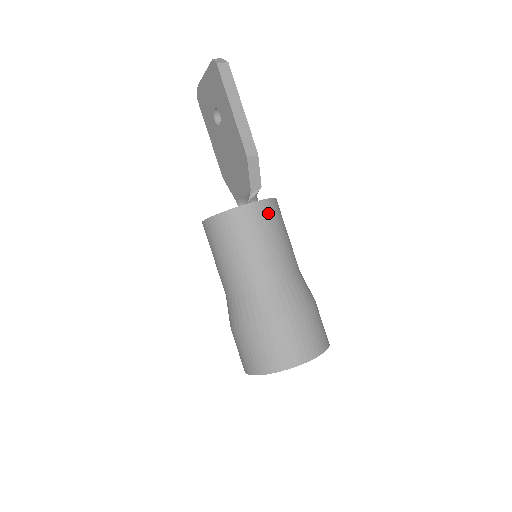
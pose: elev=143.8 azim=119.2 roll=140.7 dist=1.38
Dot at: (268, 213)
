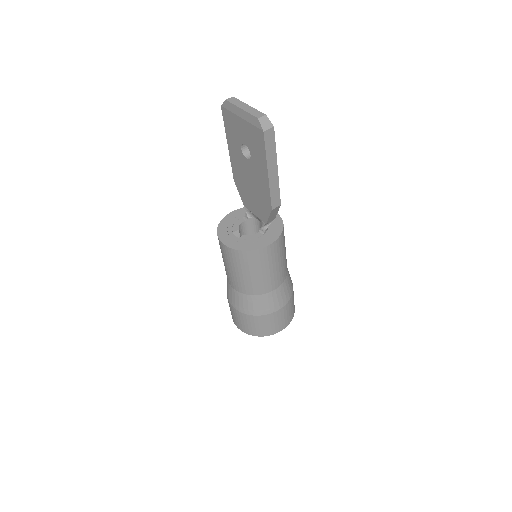
Dot at: (278, 247)
